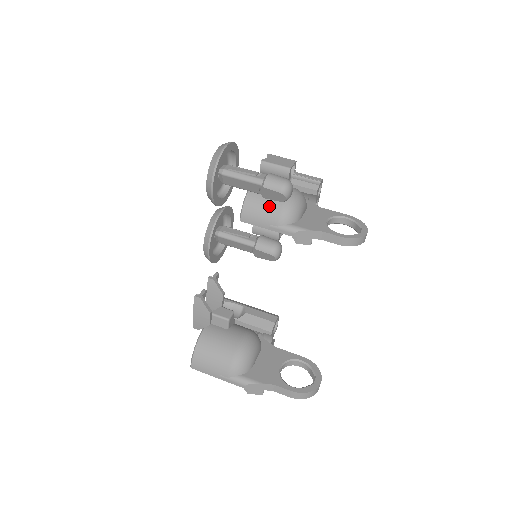
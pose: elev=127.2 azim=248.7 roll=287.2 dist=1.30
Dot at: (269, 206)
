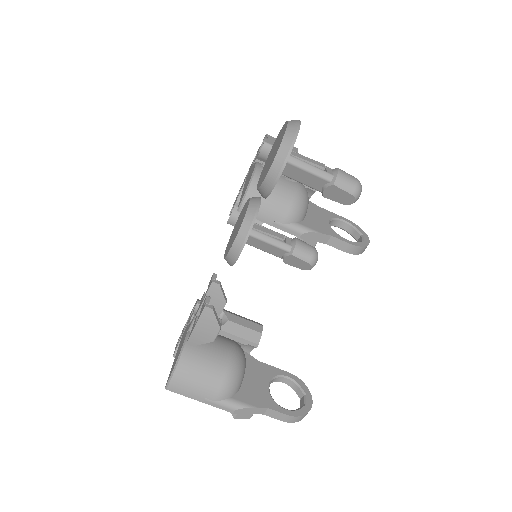
Dot at: (277, 199)
